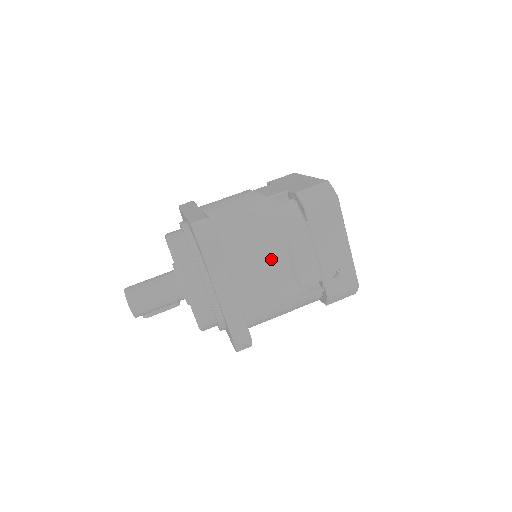
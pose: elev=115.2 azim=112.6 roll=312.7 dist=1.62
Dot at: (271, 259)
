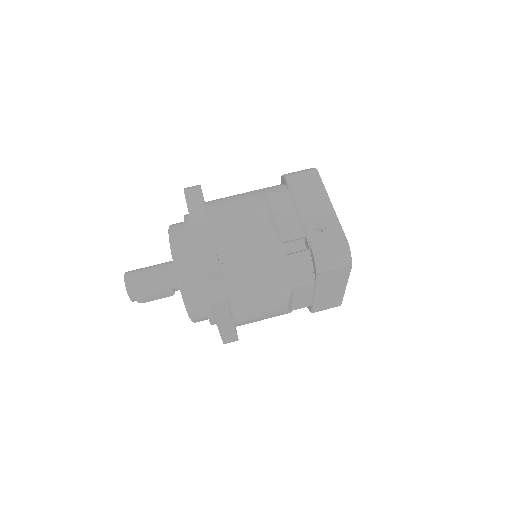
Dot at: (249, 208)
